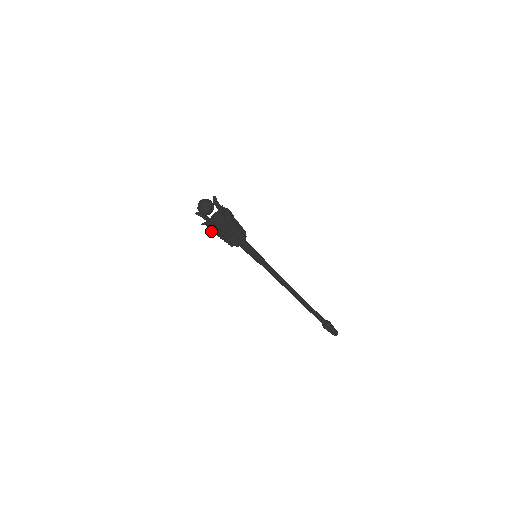
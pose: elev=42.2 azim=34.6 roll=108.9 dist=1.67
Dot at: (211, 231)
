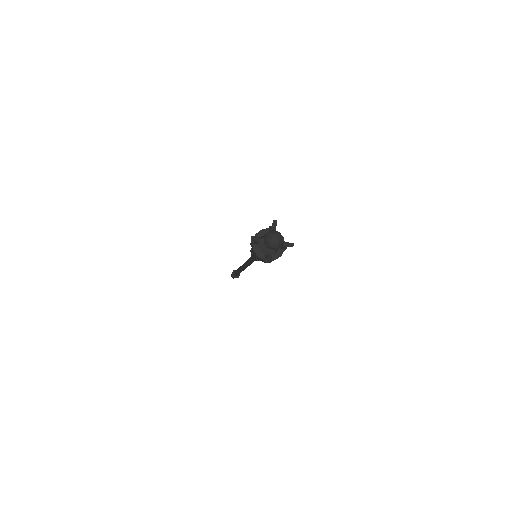
Dot at: (261, 258)
